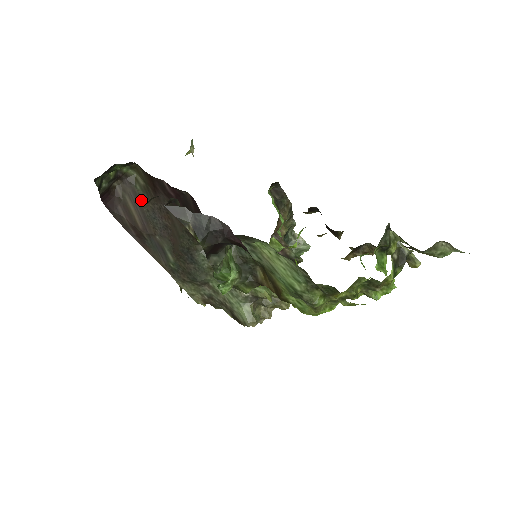
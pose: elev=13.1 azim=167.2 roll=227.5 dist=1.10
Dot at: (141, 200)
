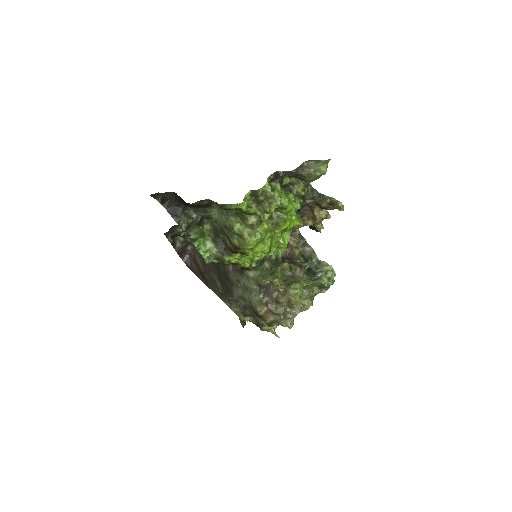
Dot at: occluded
